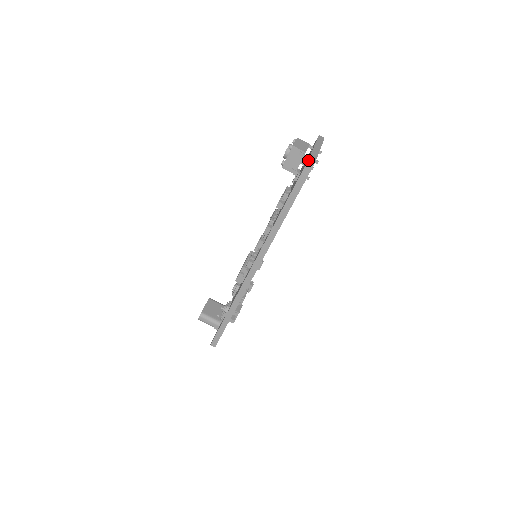
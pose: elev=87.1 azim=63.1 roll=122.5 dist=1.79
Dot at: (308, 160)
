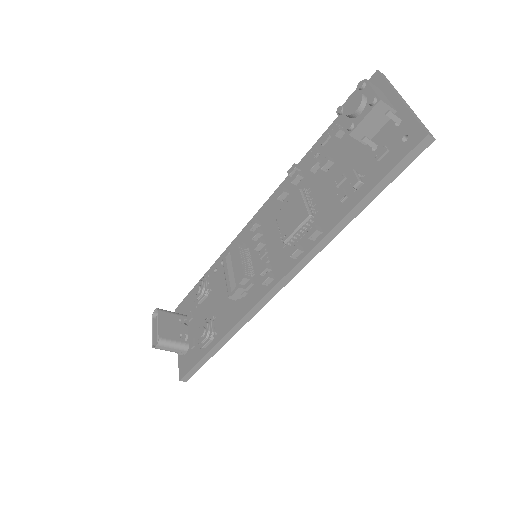
Dot at: (427, 134)
